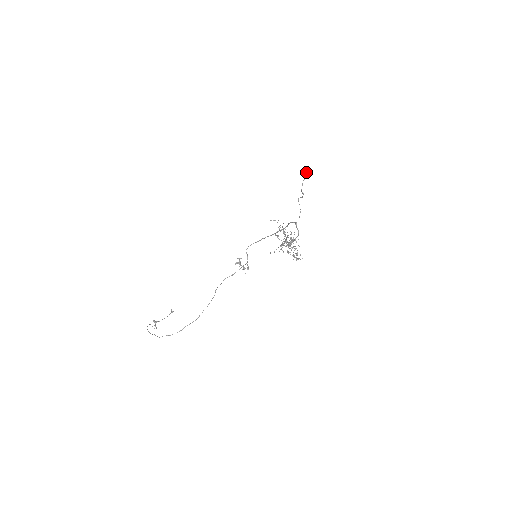
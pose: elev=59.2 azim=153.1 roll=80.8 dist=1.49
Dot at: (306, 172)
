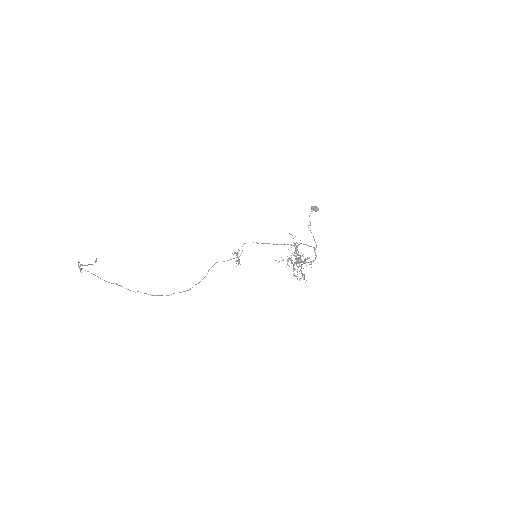
Dot at: (316, 206)
